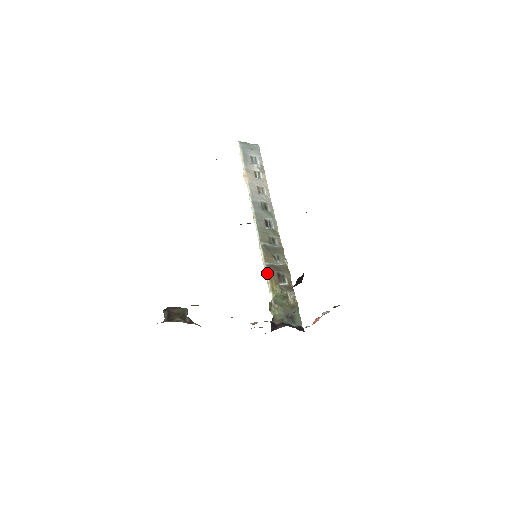
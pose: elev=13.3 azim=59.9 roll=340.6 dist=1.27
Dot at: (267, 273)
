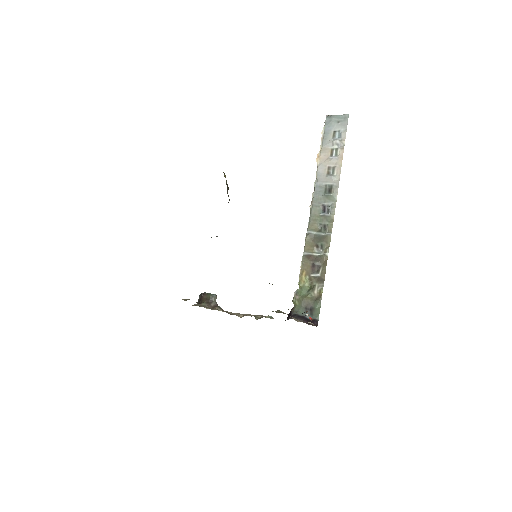
Dot at: (301, 264)
